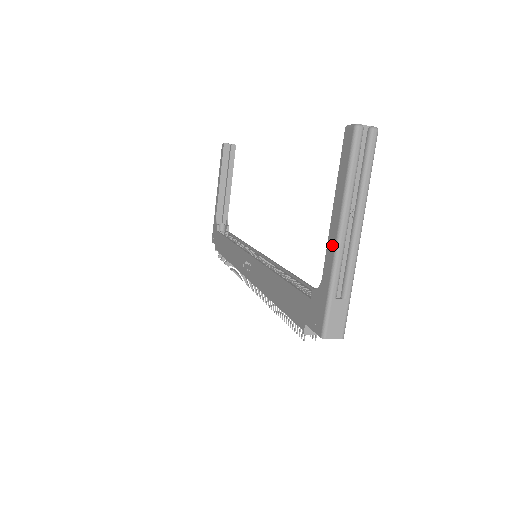
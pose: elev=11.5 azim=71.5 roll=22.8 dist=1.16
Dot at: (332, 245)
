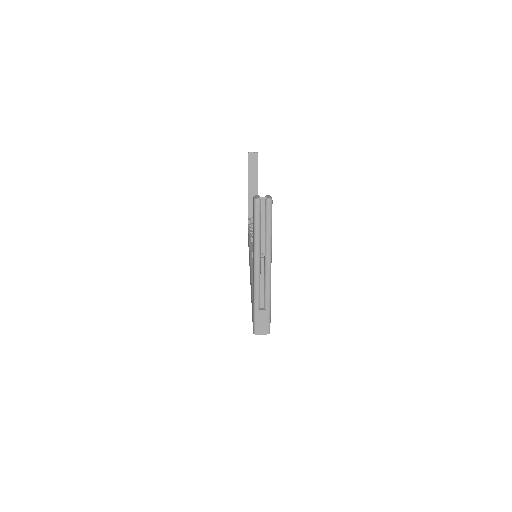
Dot at: (253, 275)
